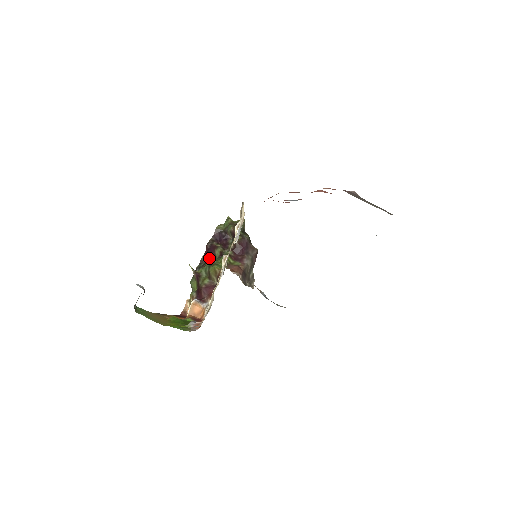
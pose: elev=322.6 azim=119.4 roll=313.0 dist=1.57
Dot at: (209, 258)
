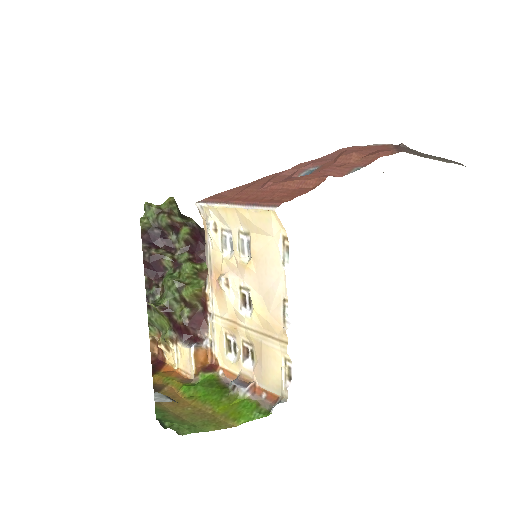
Dot at: (157, 275)
